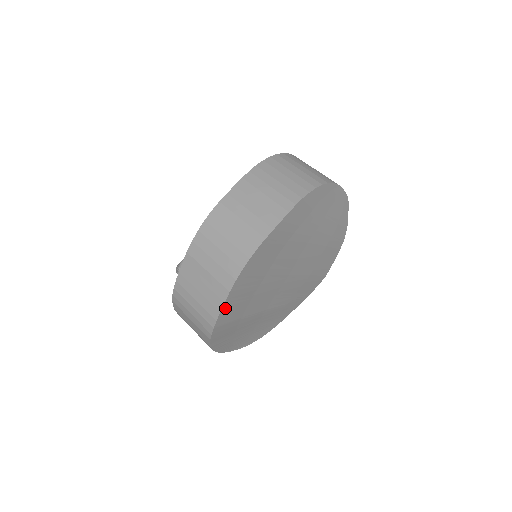
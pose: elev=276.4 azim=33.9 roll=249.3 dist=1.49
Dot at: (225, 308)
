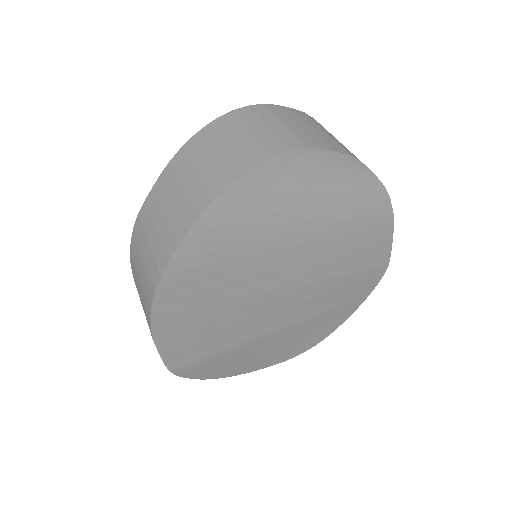
Dot at: (168, 353)
